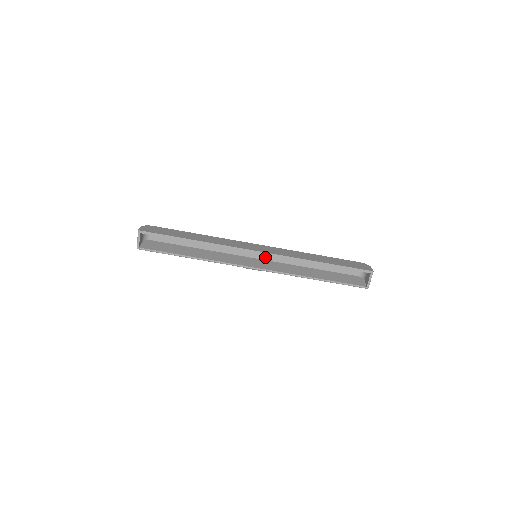
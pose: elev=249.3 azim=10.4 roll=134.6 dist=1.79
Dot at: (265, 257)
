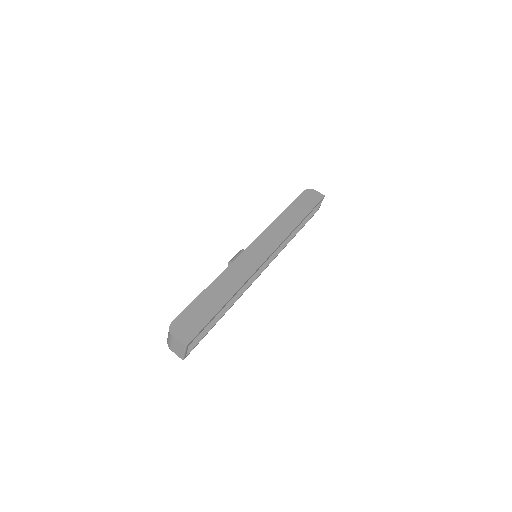
Dot at: occluded
